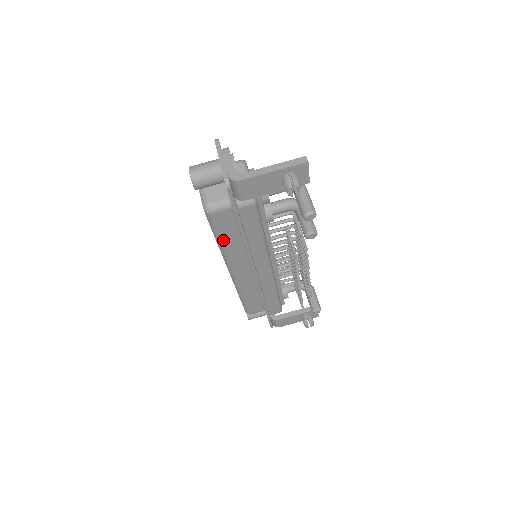
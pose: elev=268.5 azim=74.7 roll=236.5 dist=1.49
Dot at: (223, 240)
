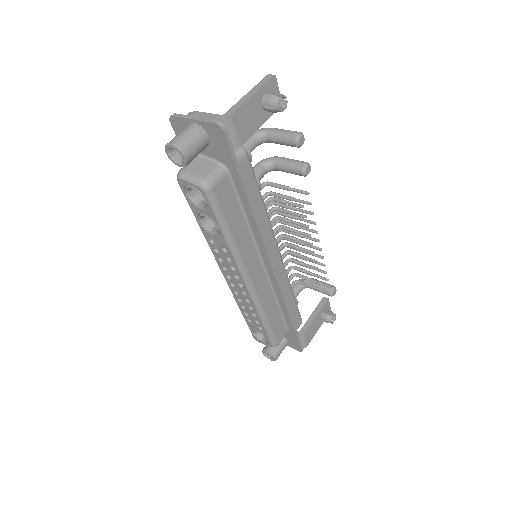
Dot at: (231, 229)
